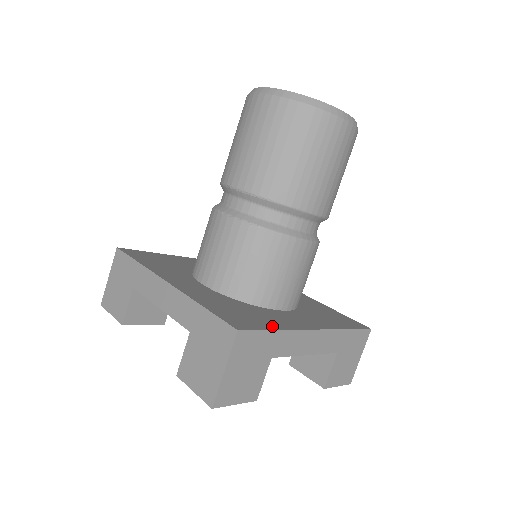
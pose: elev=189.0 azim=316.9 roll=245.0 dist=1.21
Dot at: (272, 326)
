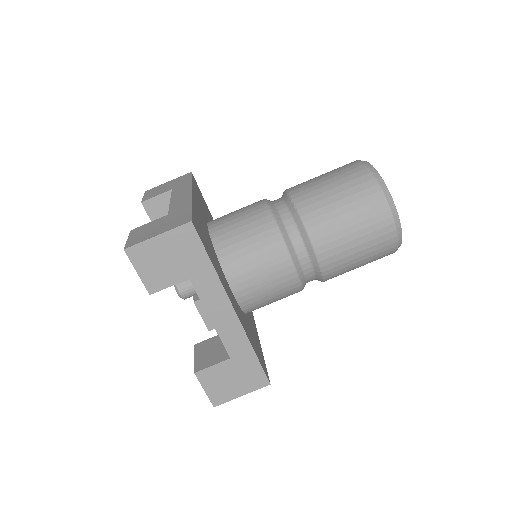
Dot at: (212, 261)
